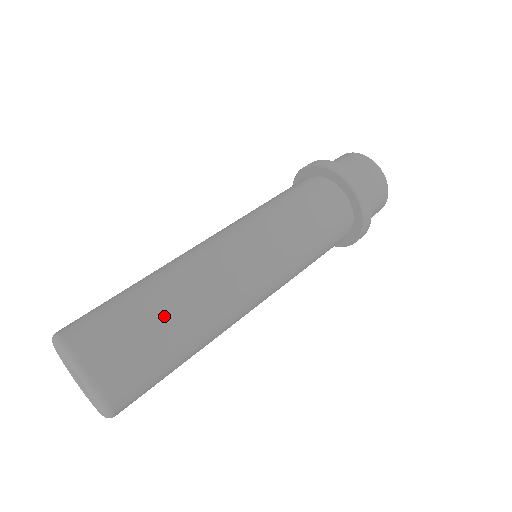
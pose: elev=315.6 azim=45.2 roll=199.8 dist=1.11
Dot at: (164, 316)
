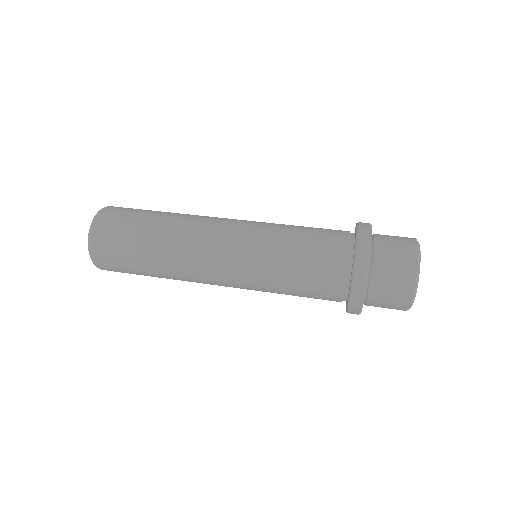
Dot at: (144, 261)
